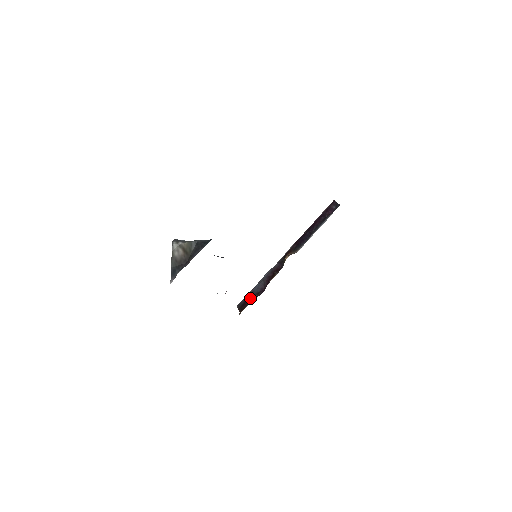
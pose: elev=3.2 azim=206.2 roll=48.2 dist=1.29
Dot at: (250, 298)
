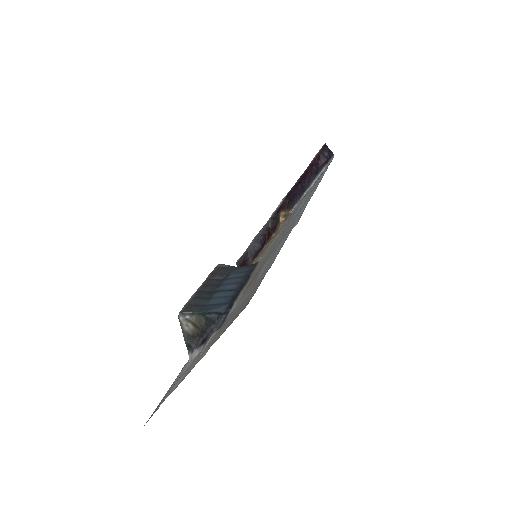
Dot at: (249, 258)
